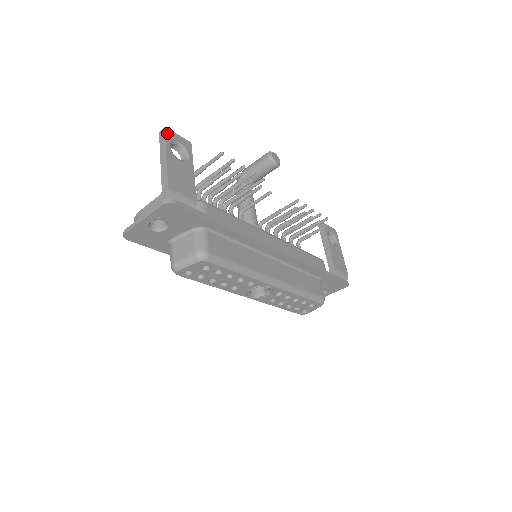
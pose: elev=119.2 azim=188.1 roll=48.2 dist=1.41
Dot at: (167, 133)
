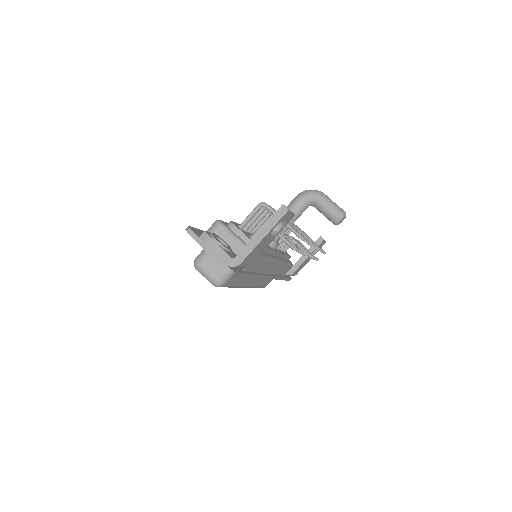
Dot at: (285, 215)
